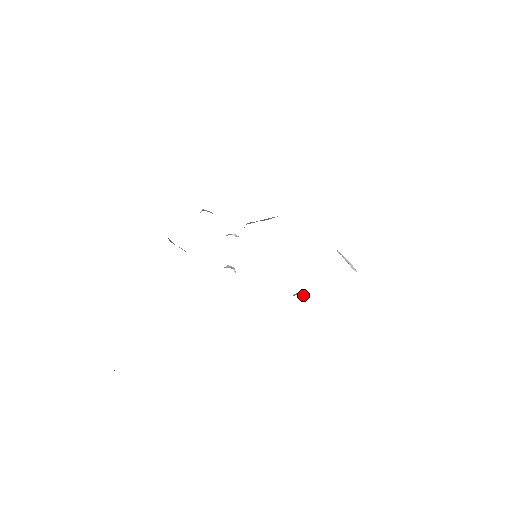
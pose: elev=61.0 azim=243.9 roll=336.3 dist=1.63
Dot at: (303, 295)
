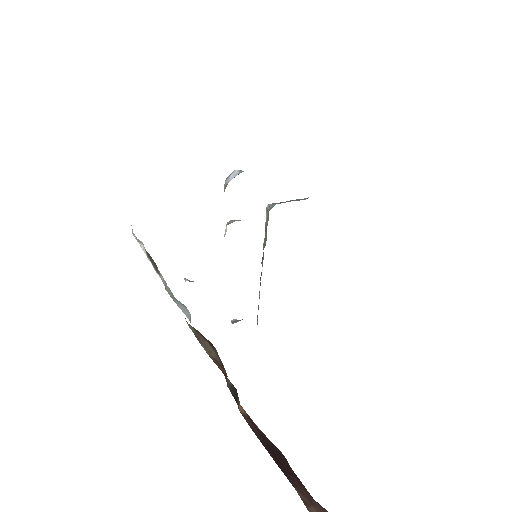
Dot at: occluded
